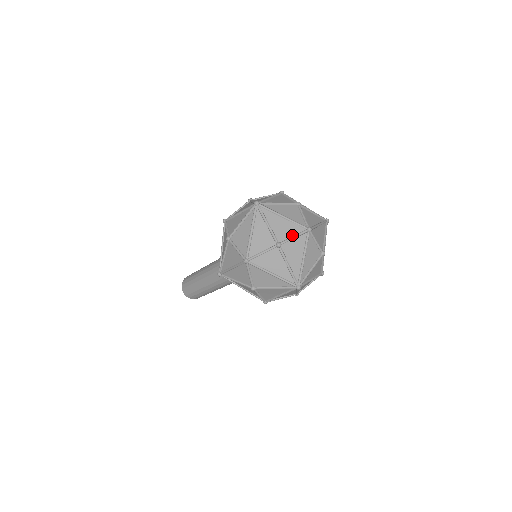
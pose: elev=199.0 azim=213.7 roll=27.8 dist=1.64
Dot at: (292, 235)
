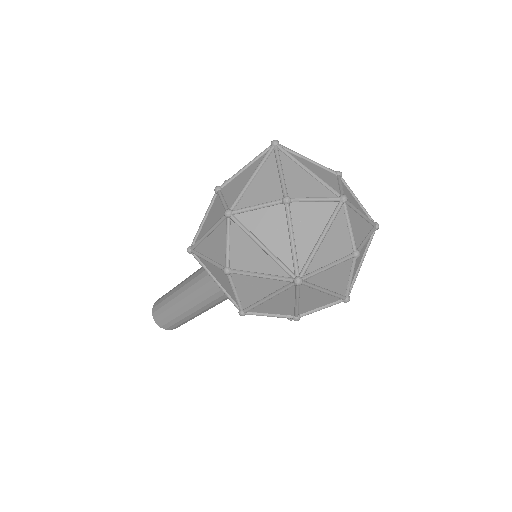
Dot at: (313, 196)
